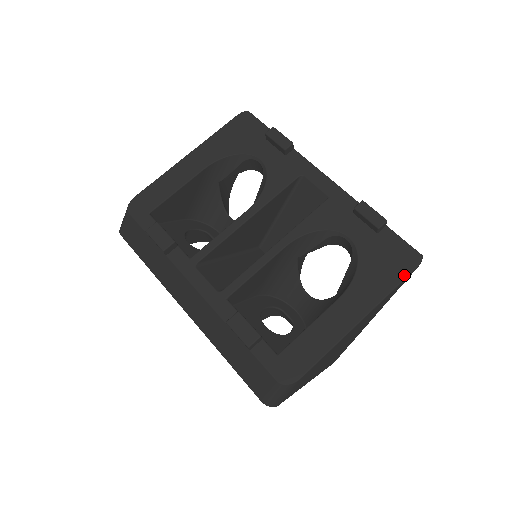
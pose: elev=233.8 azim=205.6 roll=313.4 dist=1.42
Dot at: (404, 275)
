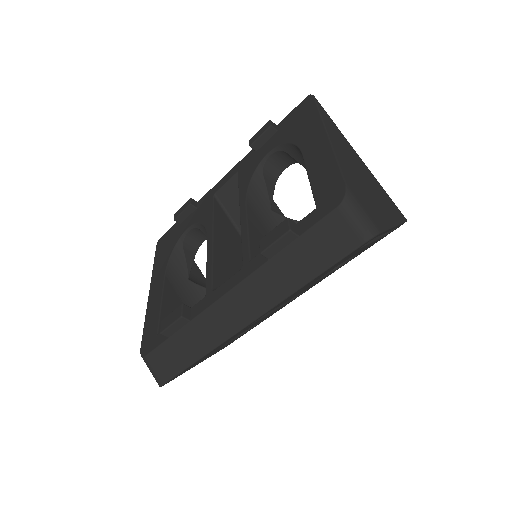
Dot at: (314, 105)
